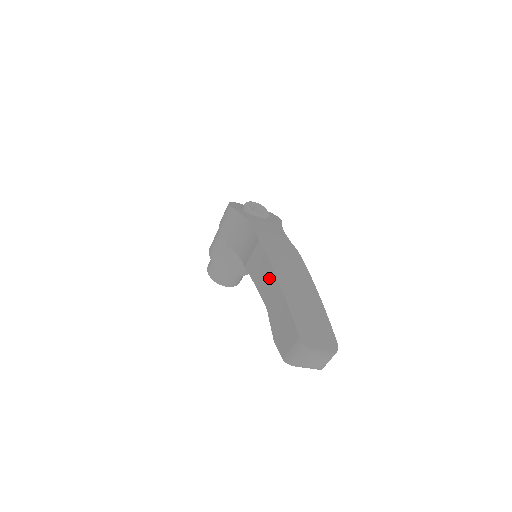
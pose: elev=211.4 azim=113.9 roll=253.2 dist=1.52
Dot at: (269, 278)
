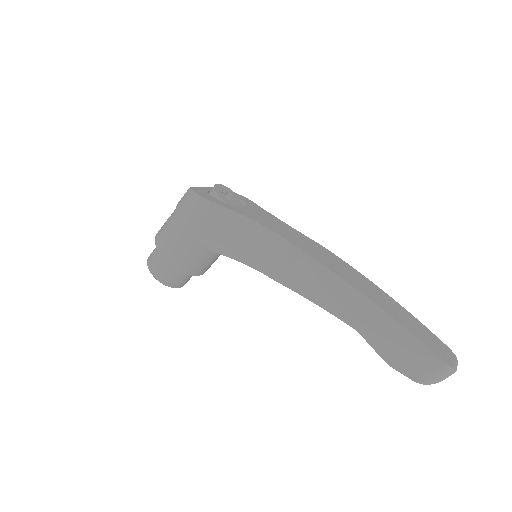
Dot at: (351, 299)
